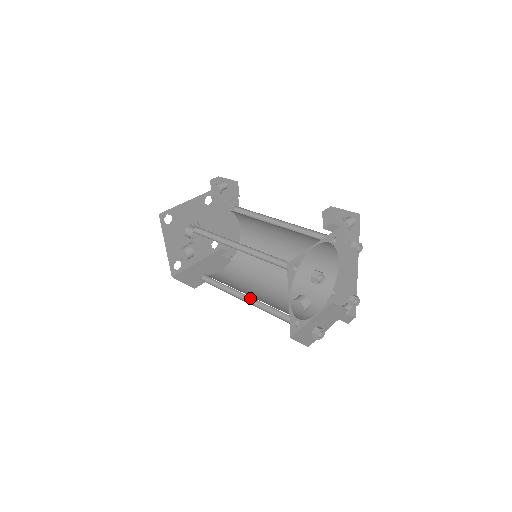
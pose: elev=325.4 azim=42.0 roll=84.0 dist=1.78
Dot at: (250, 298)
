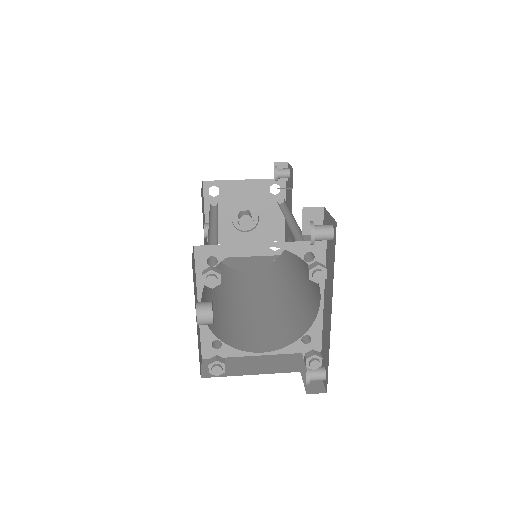
Dot at: occluded
